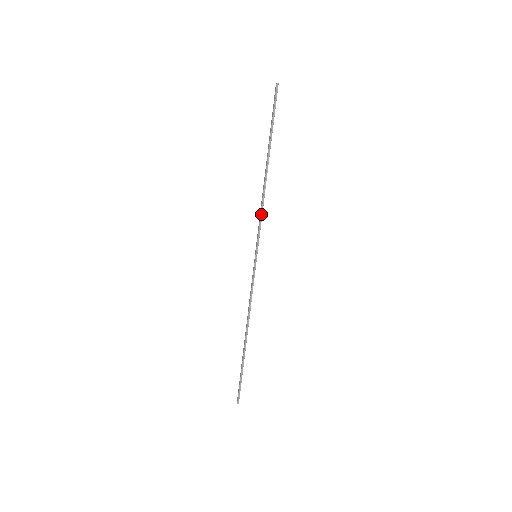
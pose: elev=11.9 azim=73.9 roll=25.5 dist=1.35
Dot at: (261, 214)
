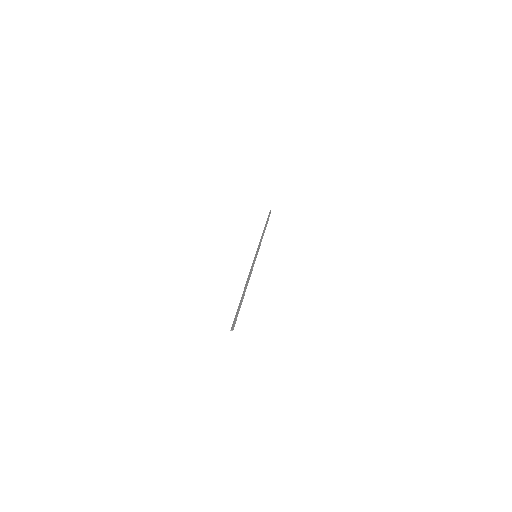
Dot at: occluded
